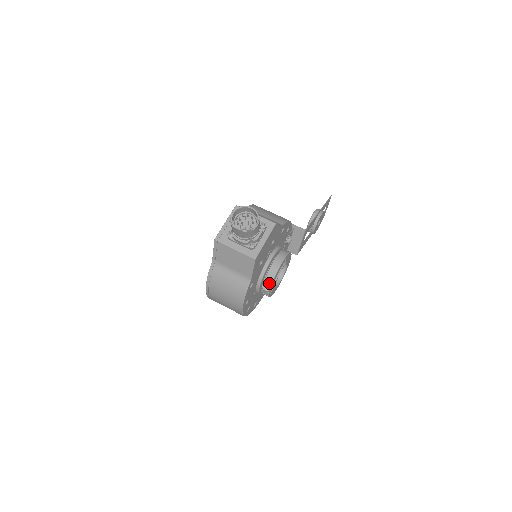
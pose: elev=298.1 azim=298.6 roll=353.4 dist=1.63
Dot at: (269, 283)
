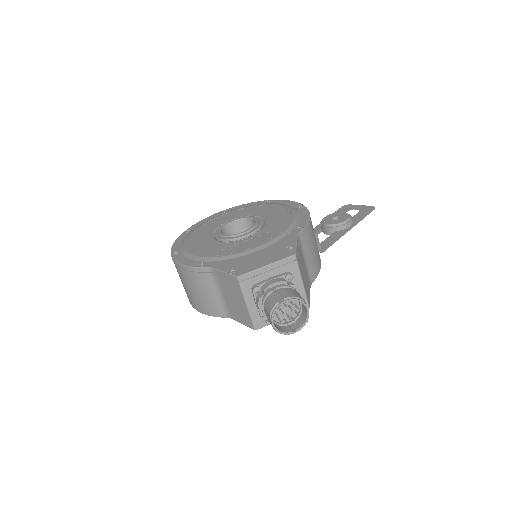
Dot at: occluded
